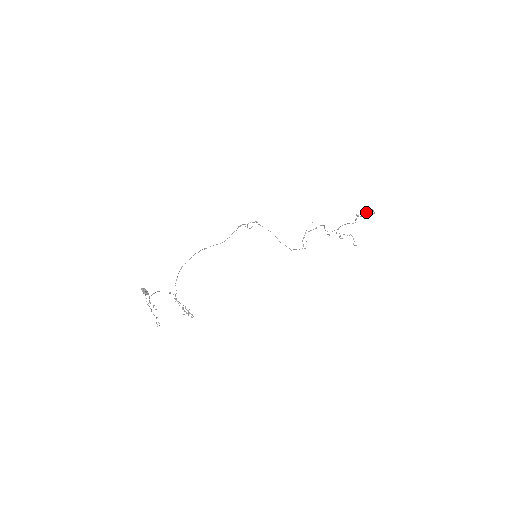
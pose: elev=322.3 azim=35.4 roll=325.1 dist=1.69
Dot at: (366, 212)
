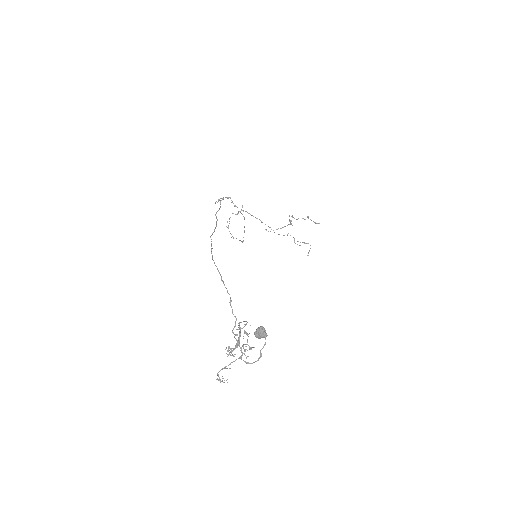
Dot at: occluded
